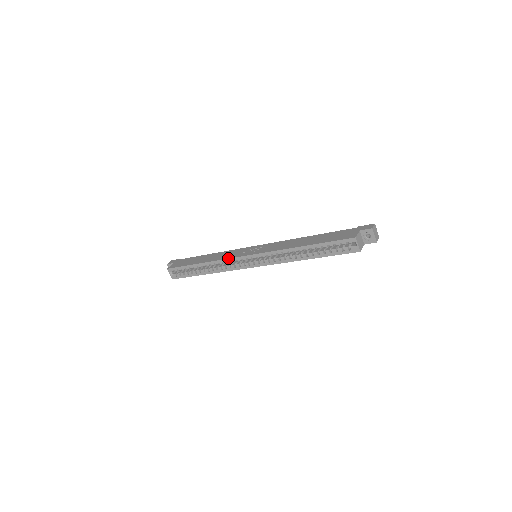
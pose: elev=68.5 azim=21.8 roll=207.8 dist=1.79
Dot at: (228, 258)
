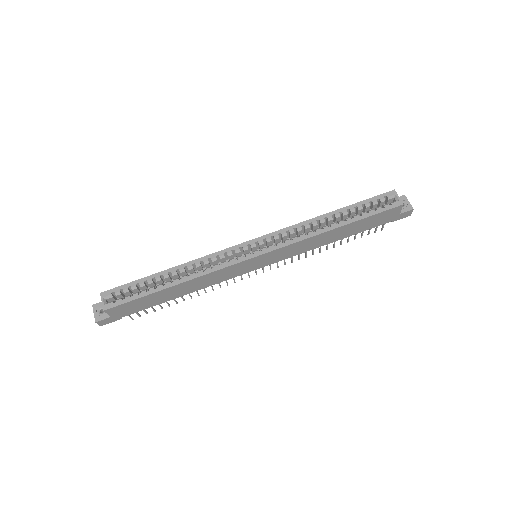
Dot at: (218, 251)
